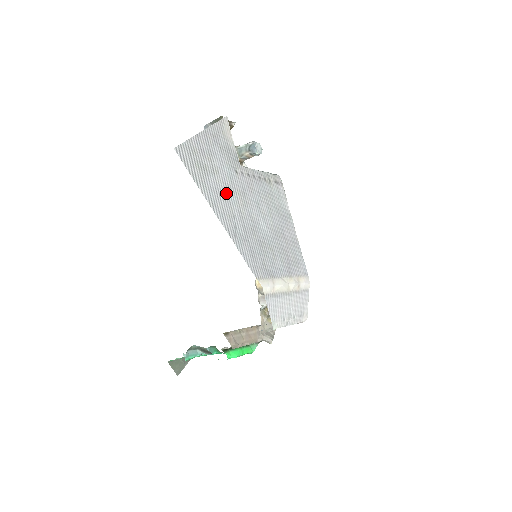
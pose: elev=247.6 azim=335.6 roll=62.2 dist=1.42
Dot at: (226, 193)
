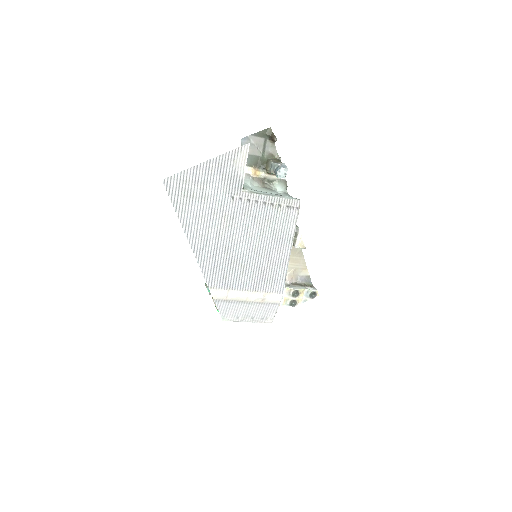
Dot at: (208, 217)
